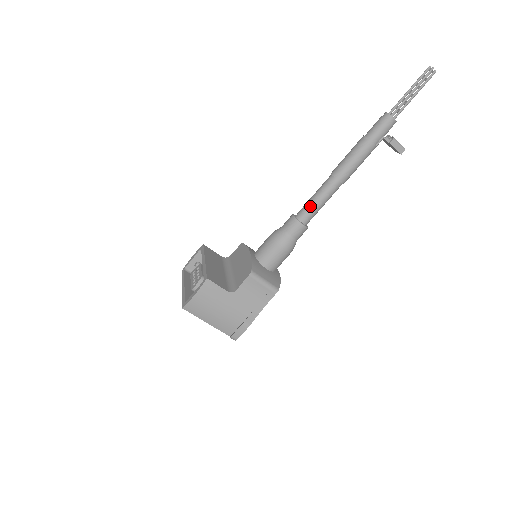
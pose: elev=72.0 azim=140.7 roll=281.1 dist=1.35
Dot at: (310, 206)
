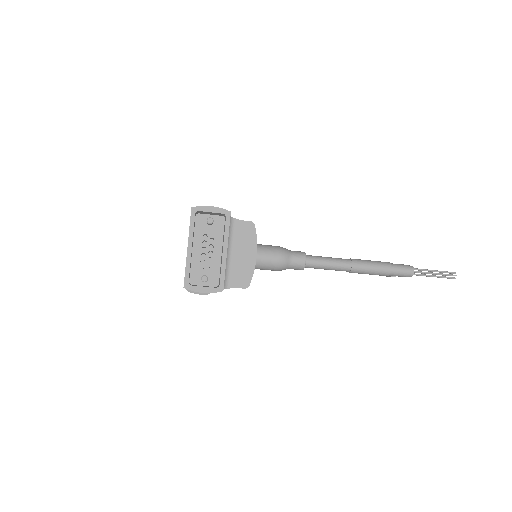
Dot at: (320, 267)
